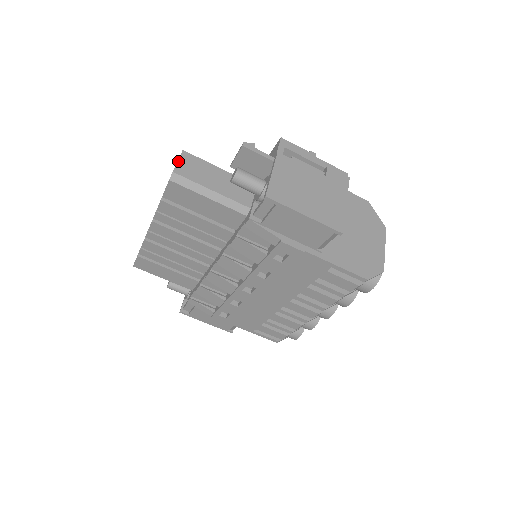
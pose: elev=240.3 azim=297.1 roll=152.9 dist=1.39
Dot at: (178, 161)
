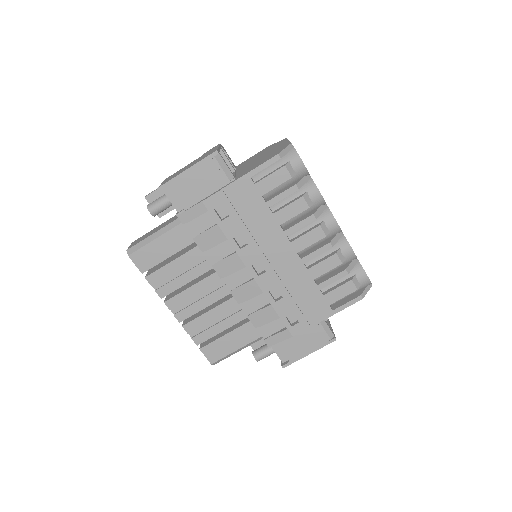
Dot at: (129, 246)
